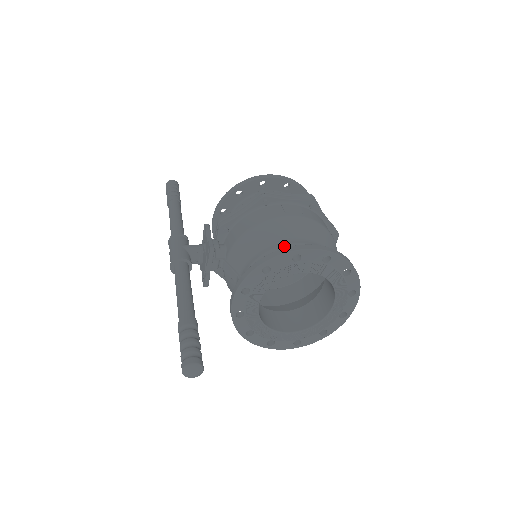
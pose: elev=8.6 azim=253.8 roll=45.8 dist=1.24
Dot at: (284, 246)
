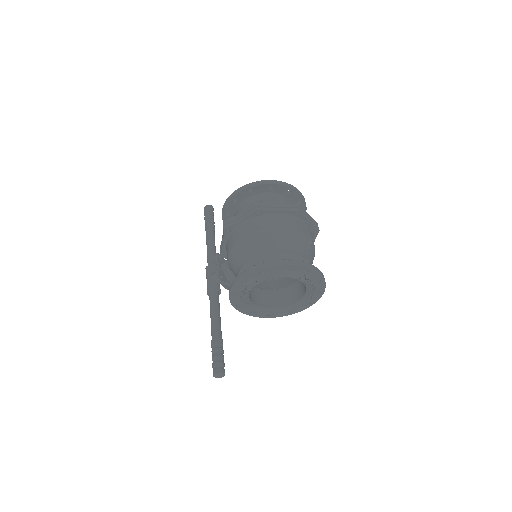
Dot at: (243, 267)
